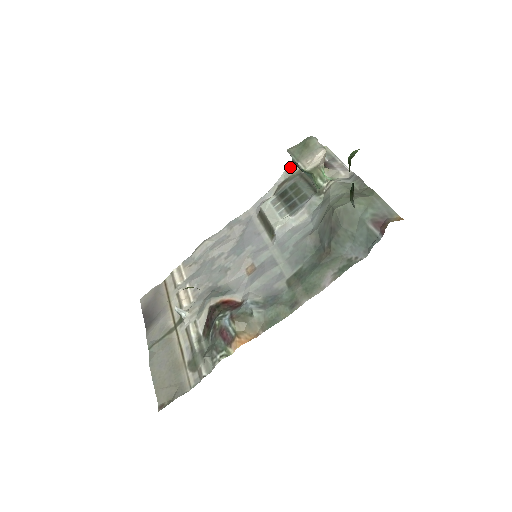
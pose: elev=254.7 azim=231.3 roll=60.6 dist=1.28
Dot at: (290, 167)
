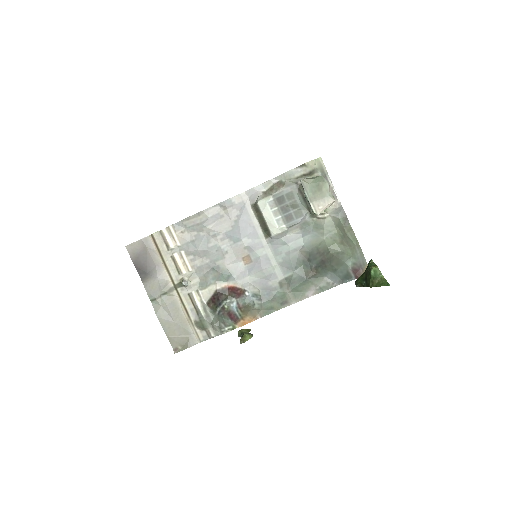
Dot at: (289, 172)
